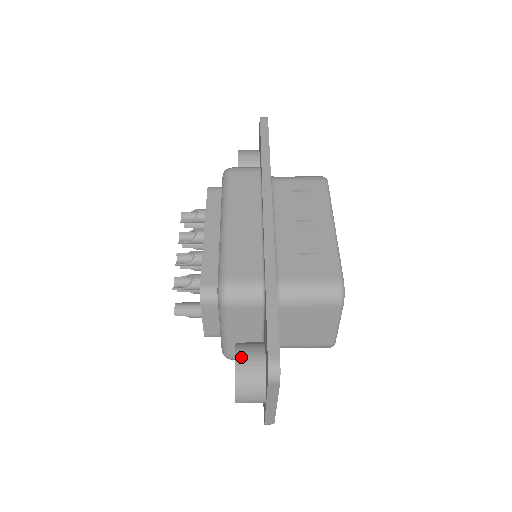
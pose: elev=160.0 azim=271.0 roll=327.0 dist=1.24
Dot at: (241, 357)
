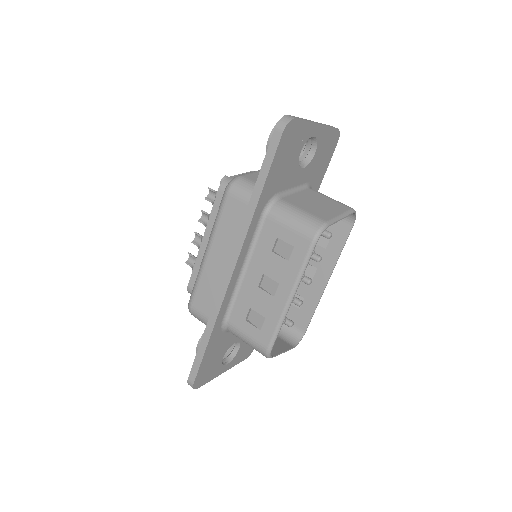
Dot at: occluded
